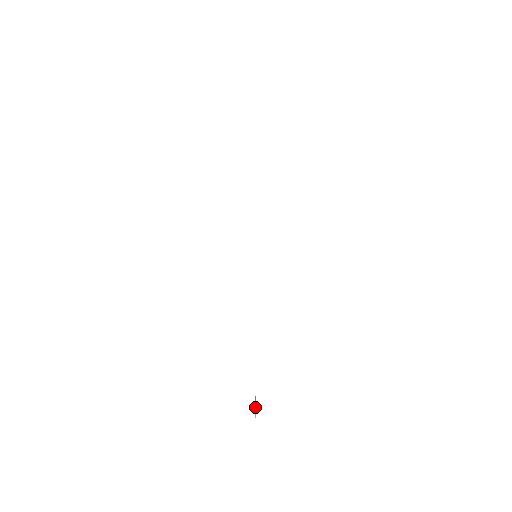
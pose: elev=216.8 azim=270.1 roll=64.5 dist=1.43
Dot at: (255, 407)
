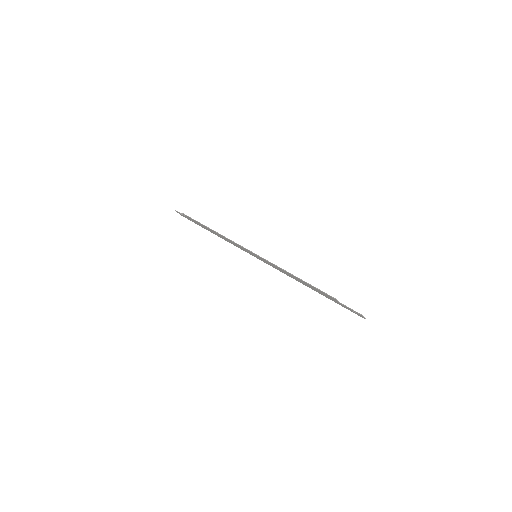
Dot at: occluded
